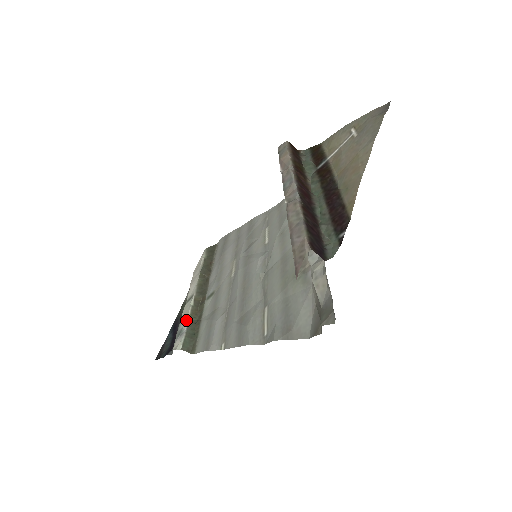
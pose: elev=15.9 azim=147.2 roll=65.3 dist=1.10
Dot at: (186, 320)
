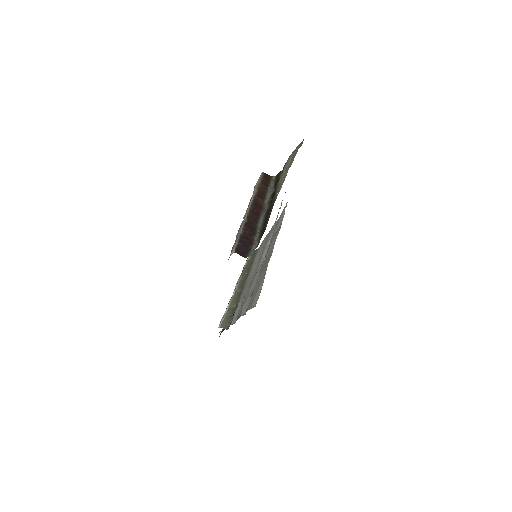
Dot at: (227, 307)
